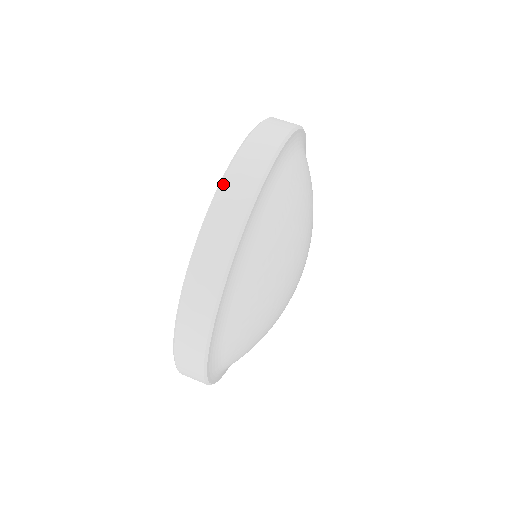
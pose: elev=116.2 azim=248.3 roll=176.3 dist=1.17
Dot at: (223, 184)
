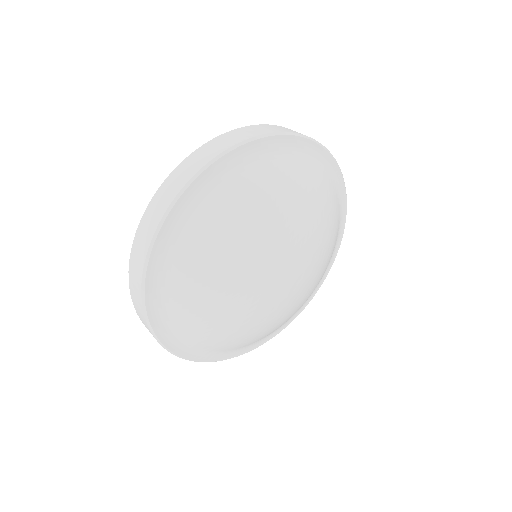
Dot at: occluded
